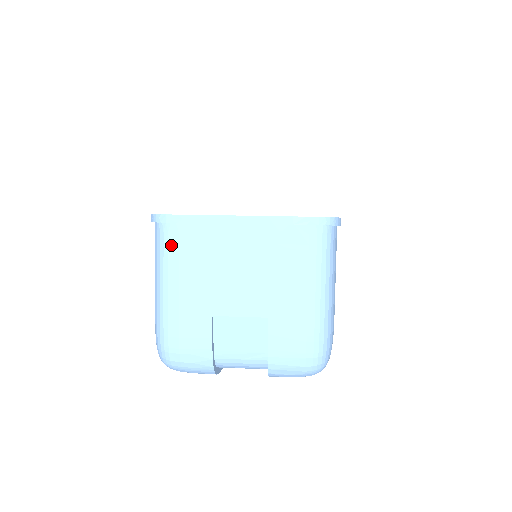
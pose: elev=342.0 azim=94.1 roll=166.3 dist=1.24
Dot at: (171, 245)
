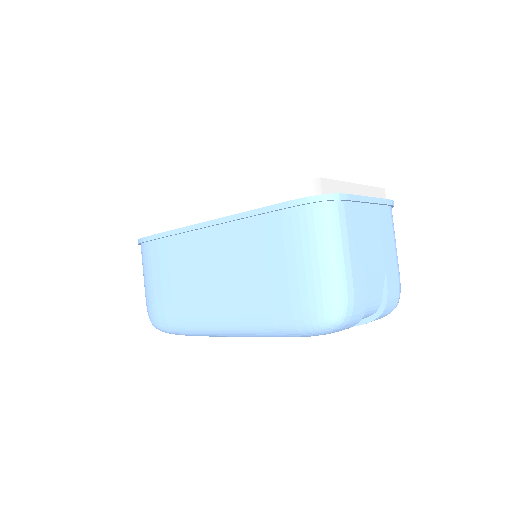
Dot at: (341, 218)
